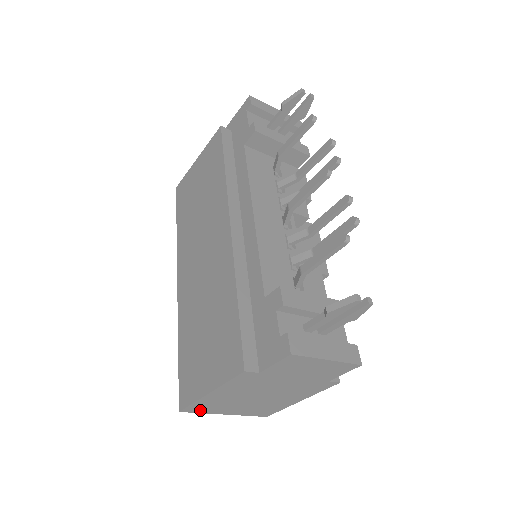
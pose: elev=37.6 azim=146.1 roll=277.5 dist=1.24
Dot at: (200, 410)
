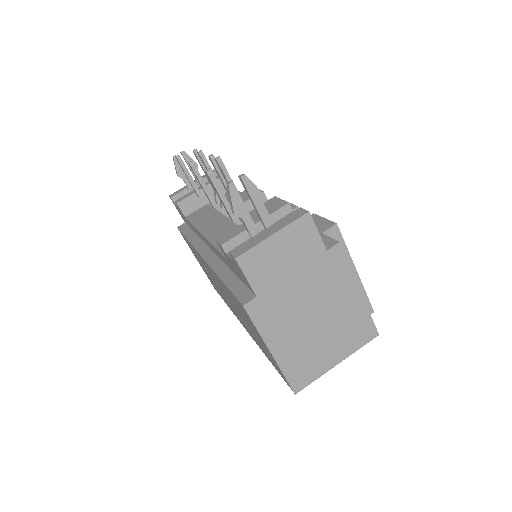
Dot at: (307, 378)
